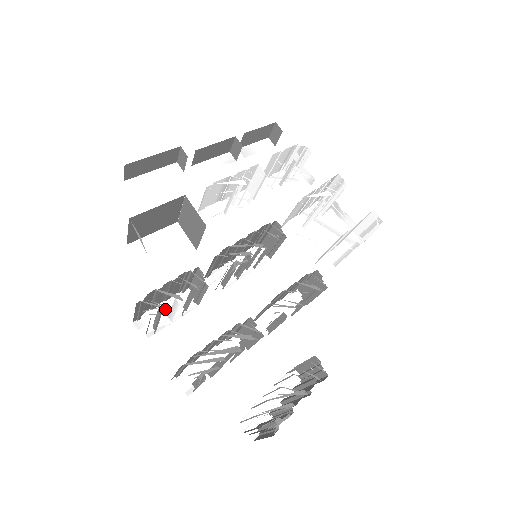
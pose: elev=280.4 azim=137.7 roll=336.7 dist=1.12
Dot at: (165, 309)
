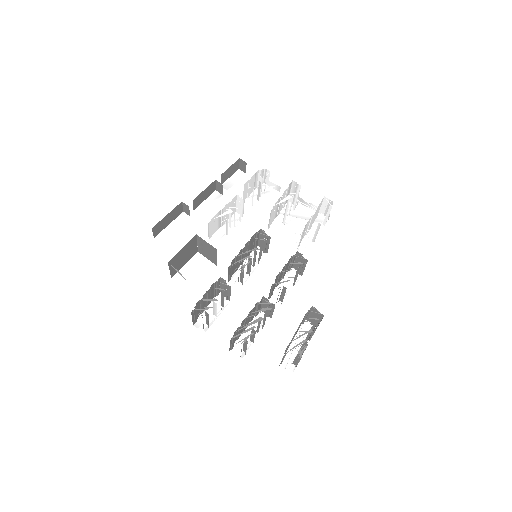
Dot at: (210, 310)
